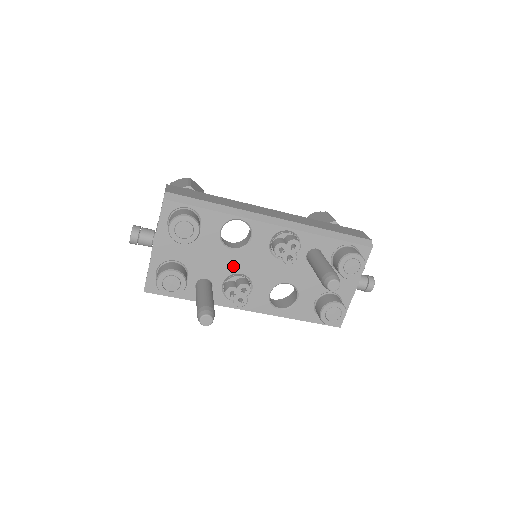
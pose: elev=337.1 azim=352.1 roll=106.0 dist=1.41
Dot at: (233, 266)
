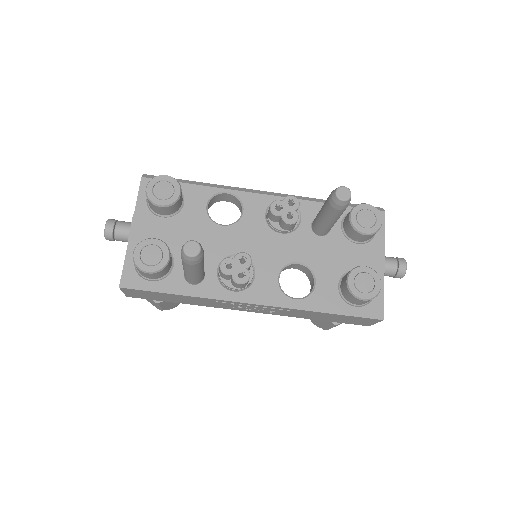
Dot at: (227, 246)
